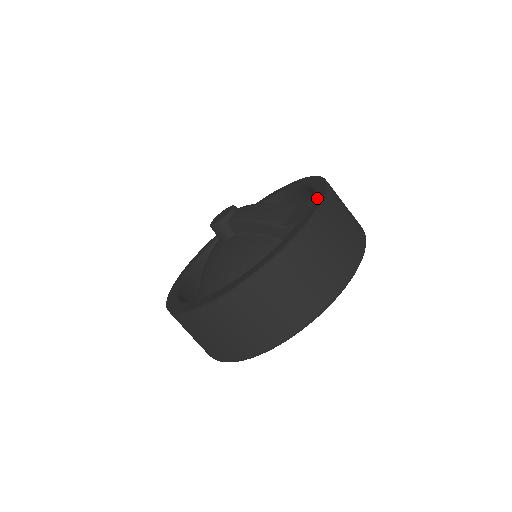
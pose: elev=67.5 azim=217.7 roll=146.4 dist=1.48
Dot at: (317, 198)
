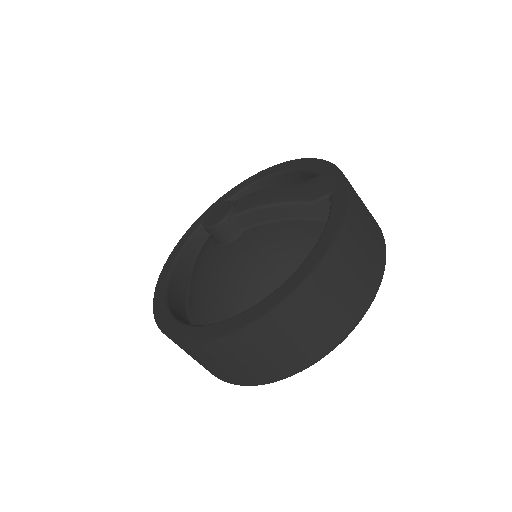
Dot at: (327, 170)
